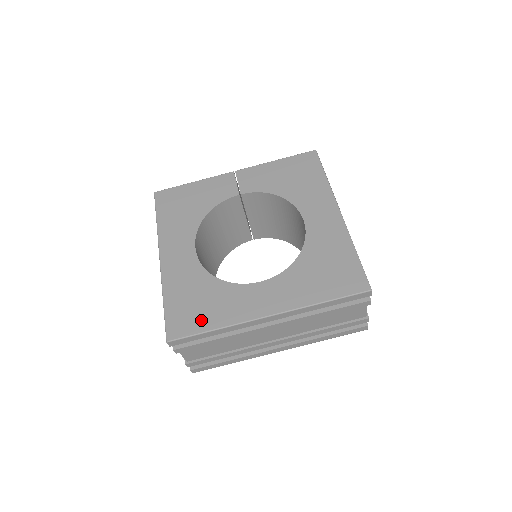
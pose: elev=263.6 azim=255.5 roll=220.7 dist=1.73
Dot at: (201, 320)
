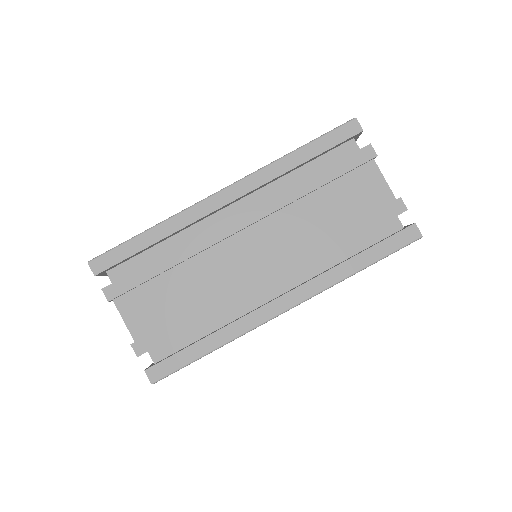
Dot at: occluded
